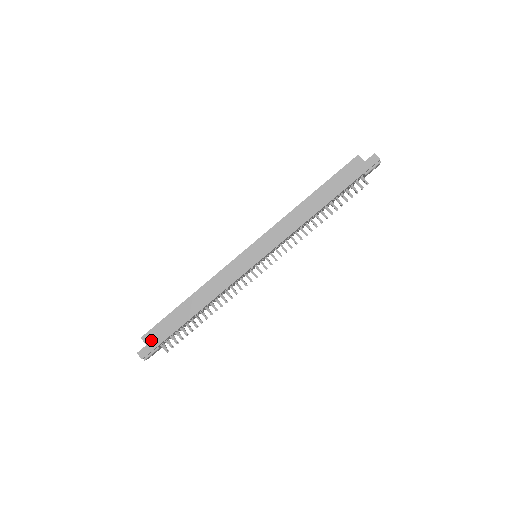
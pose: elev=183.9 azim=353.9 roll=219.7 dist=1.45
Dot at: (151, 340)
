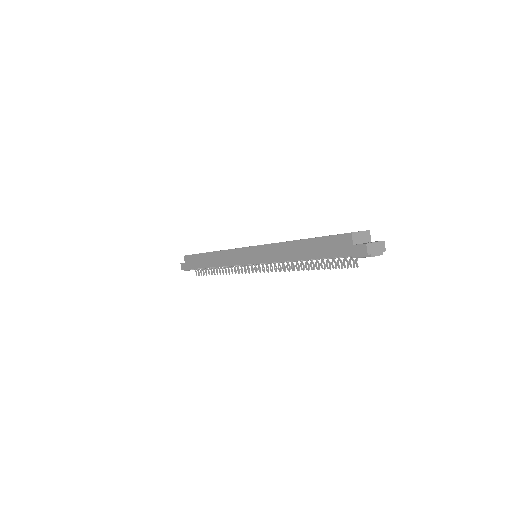
Dot at: (187, 262)
